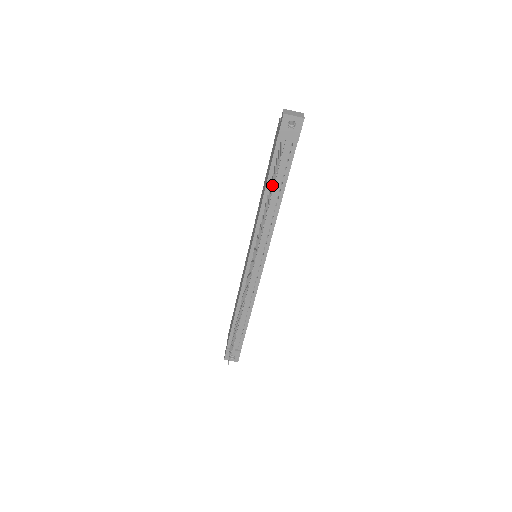
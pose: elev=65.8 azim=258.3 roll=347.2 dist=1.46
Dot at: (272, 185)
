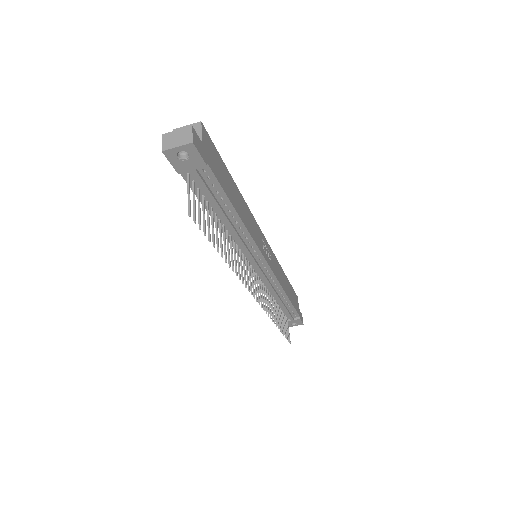
Dot at: occluded
